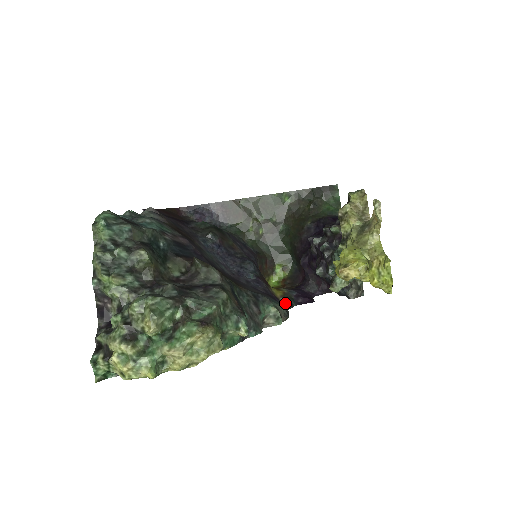
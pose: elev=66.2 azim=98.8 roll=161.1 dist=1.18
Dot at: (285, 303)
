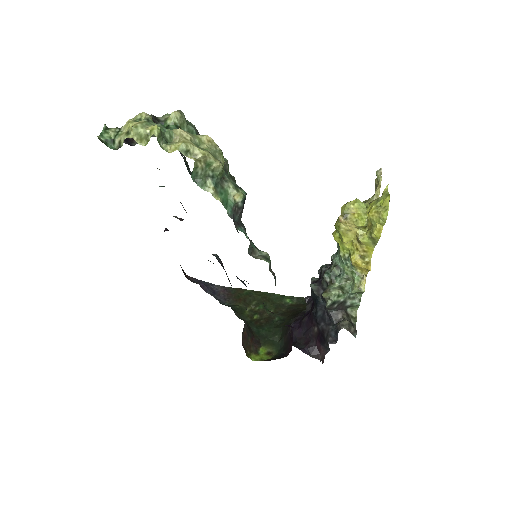
Dot at: (270, 311)
